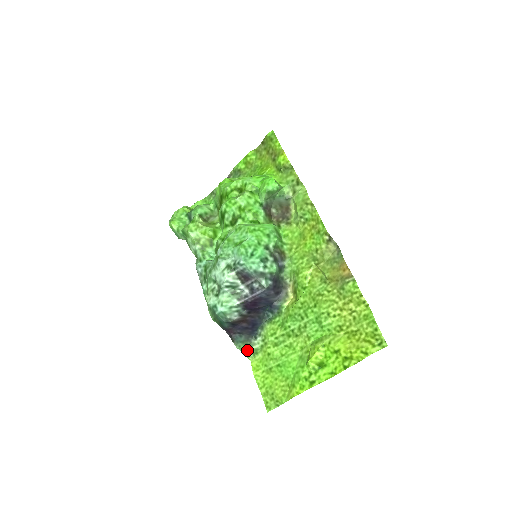
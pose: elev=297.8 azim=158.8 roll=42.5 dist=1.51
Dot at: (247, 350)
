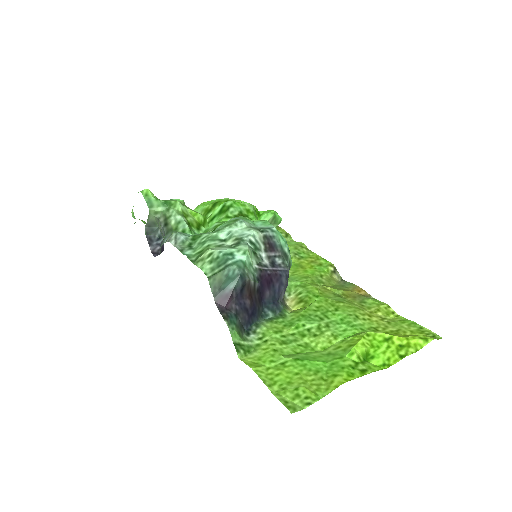
Dot at: (238, 341)
